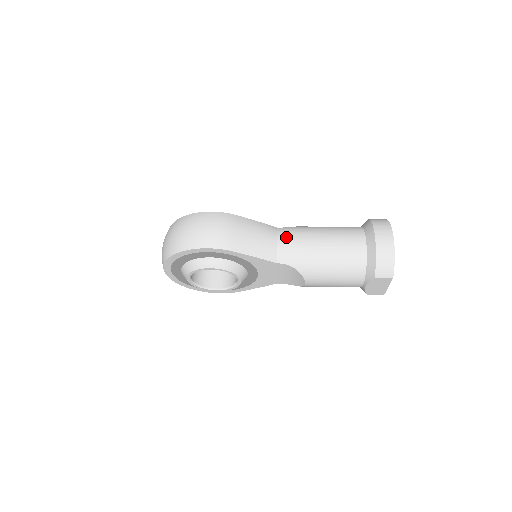
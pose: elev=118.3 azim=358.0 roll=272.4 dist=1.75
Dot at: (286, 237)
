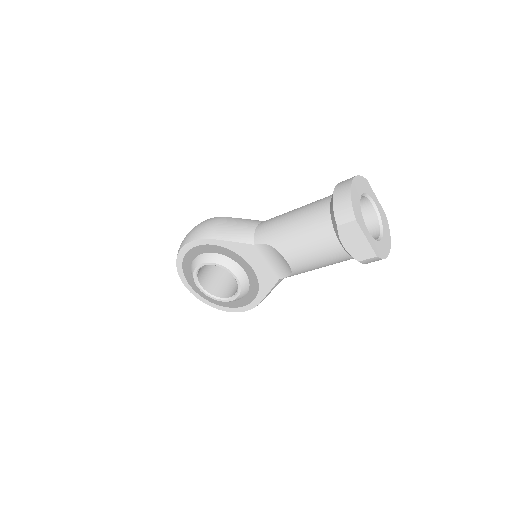
Dot at: (265, 222)
